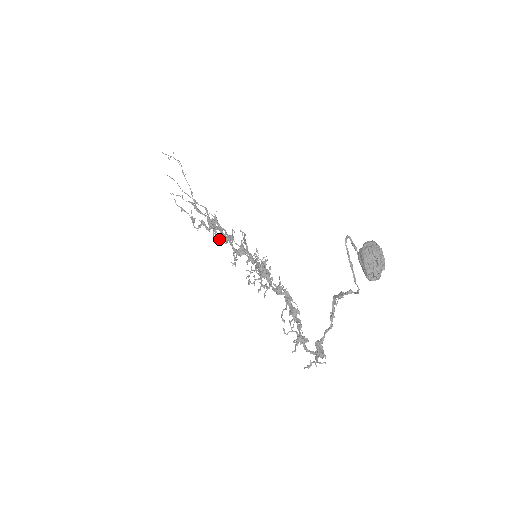
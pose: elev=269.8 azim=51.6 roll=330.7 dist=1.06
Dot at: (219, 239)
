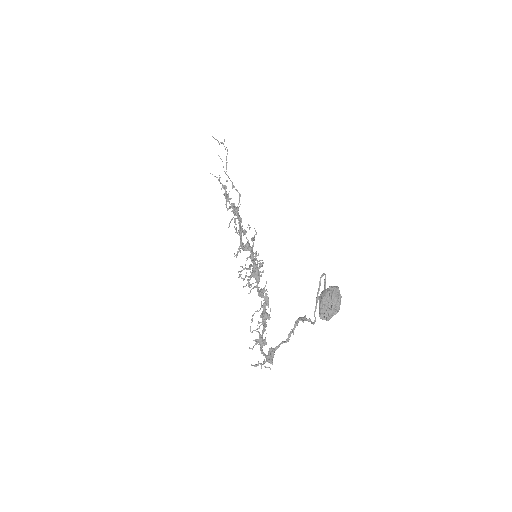
Dot at: (235, 228)
